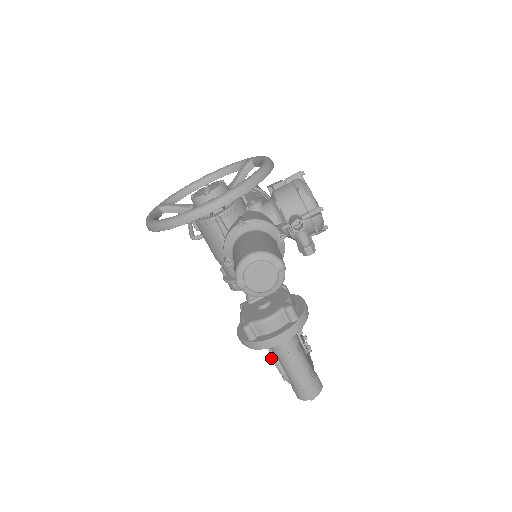
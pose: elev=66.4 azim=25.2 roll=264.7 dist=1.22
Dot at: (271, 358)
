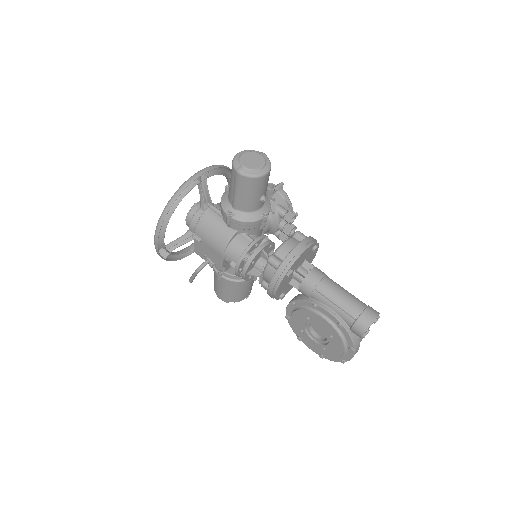
Dot at: (313, 305)
